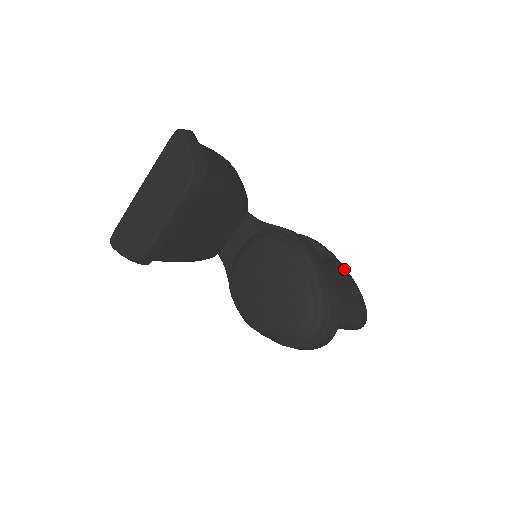
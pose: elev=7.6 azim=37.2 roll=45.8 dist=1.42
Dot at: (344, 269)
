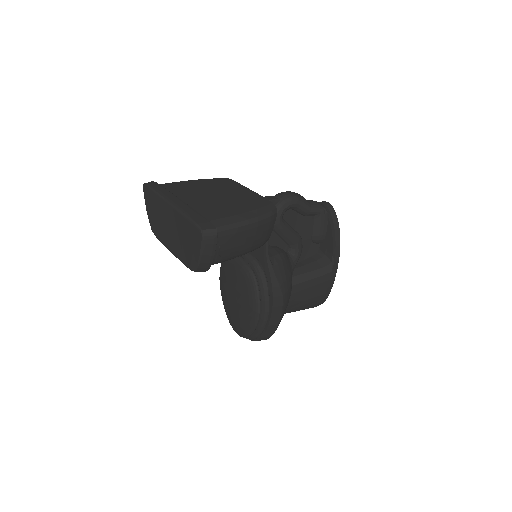
Dot at: (332, 279)
